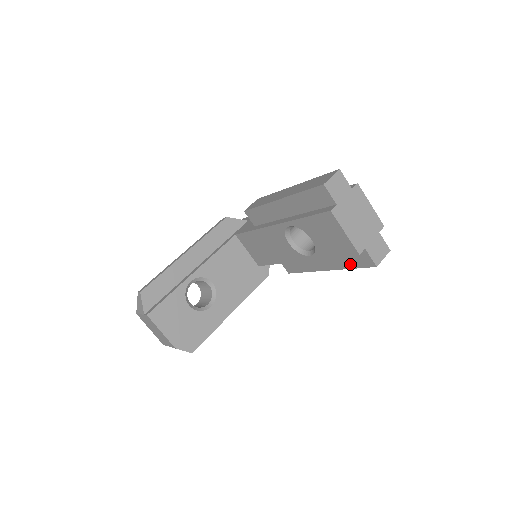
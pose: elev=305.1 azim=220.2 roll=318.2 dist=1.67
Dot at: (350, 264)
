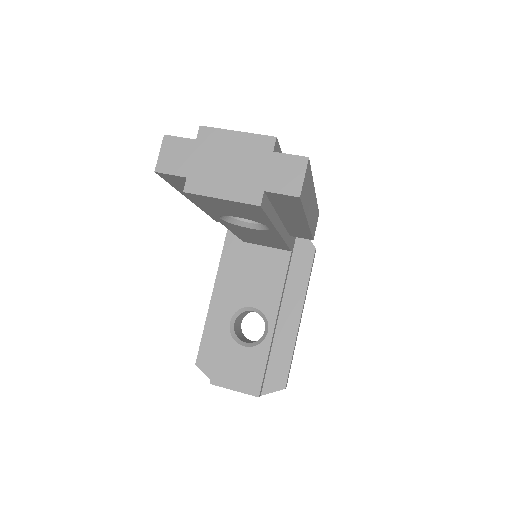
Dot at: (295, 209)
